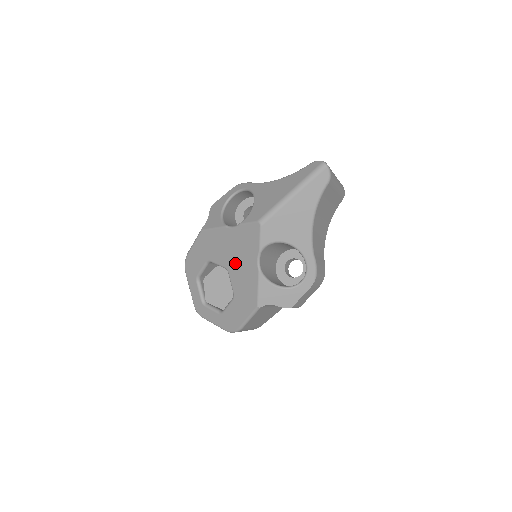
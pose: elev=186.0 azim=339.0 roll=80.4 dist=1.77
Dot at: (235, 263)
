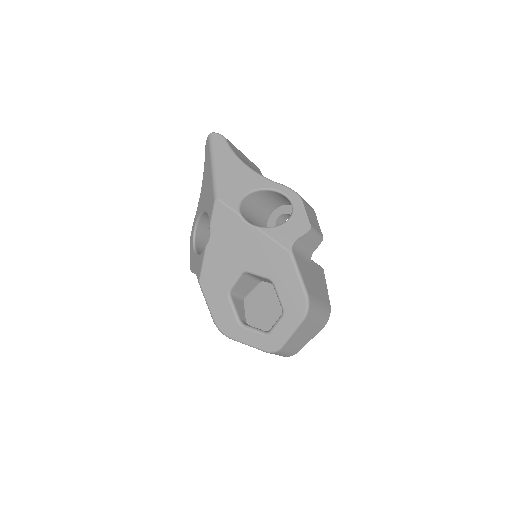
Dot at: (240, 255)
